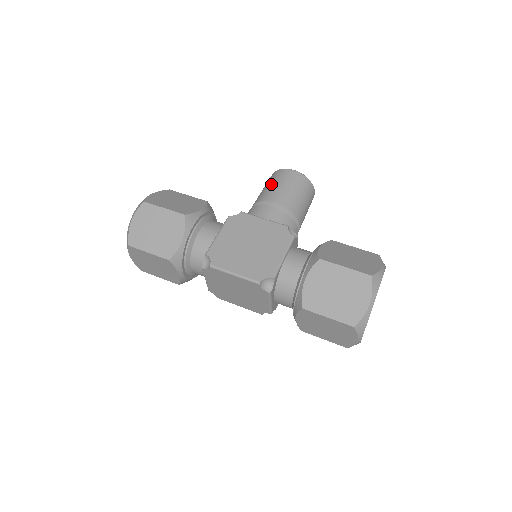
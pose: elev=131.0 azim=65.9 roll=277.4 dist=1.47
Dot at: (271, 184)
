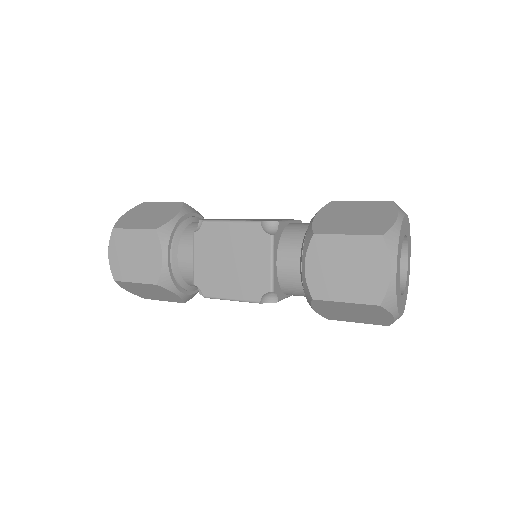
Dot at: occluded
